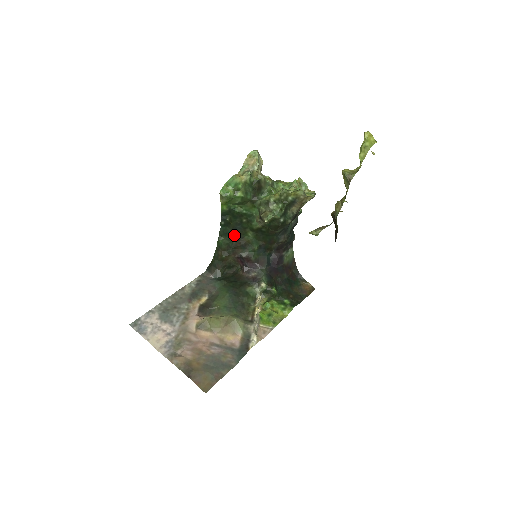
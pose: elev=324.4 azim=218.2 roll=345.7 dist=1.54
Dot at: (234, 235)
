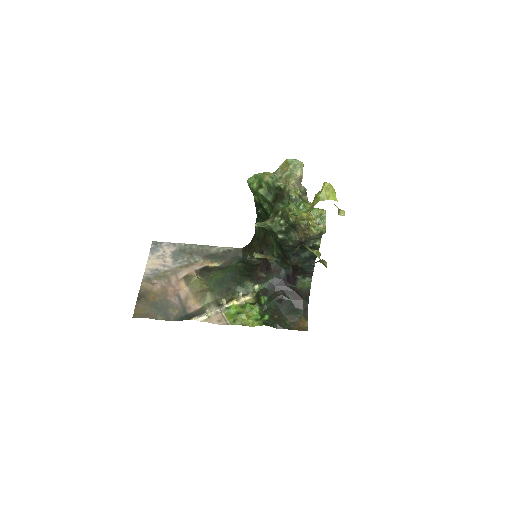
Dot at: (264, 230)
